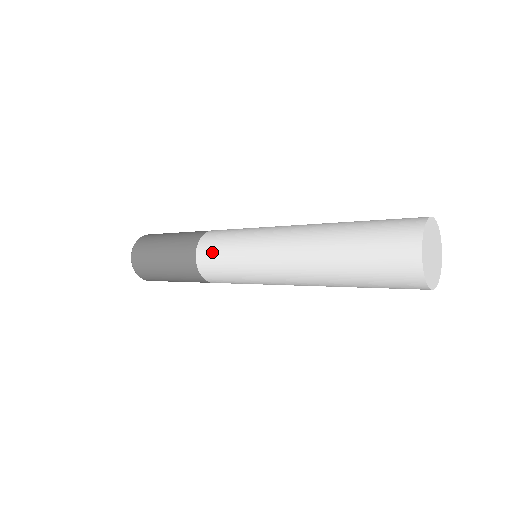
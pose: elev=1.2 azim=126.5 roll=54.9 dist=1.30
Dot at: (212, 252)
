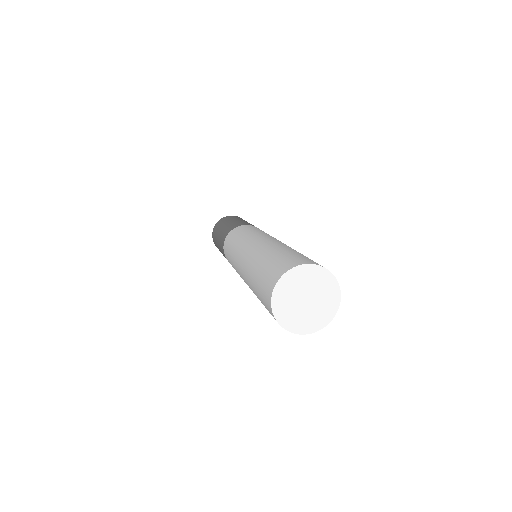
Dot at: (229, 241)
